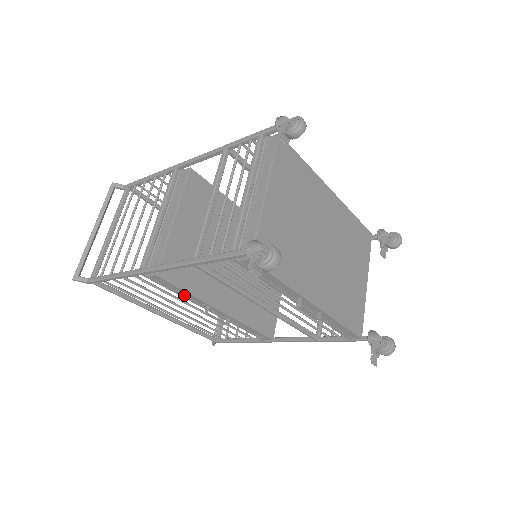
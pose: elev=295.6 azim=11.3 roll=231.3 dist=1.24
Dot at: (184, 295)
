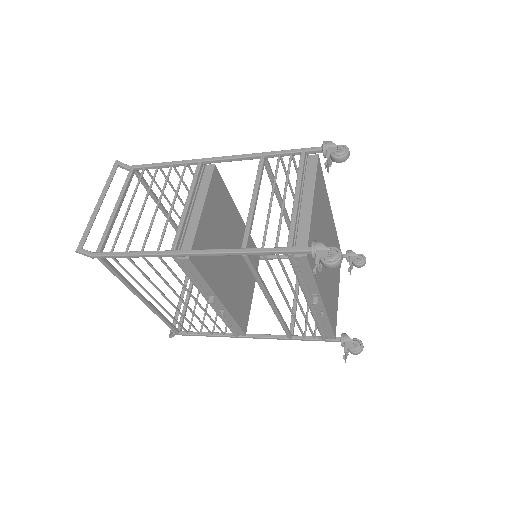
Dot at: (197, 282)
